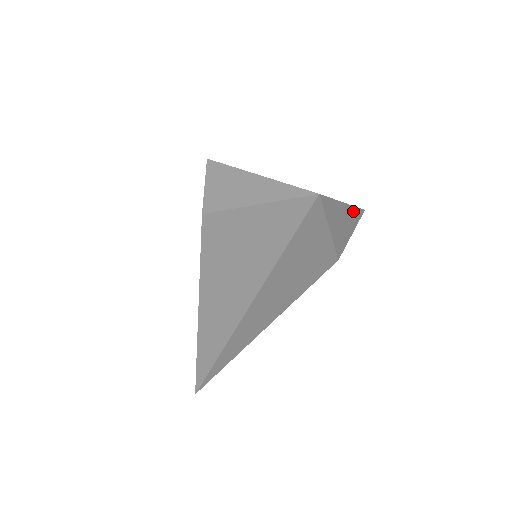
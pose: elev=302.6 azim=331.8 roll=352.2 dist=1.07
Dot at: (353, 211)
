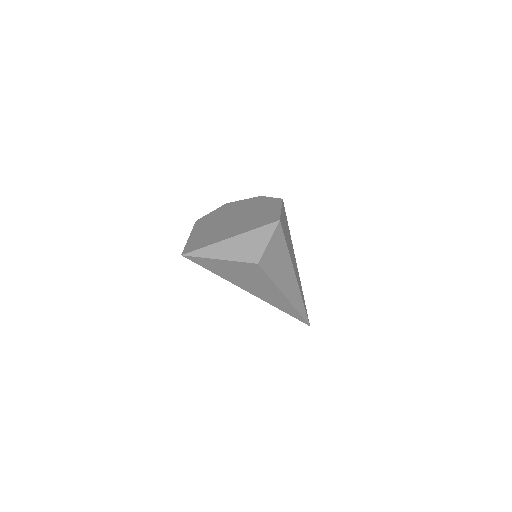
Dot at: (252, 233)
